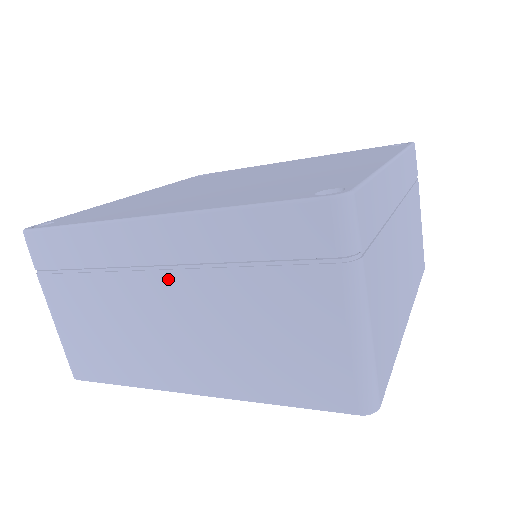
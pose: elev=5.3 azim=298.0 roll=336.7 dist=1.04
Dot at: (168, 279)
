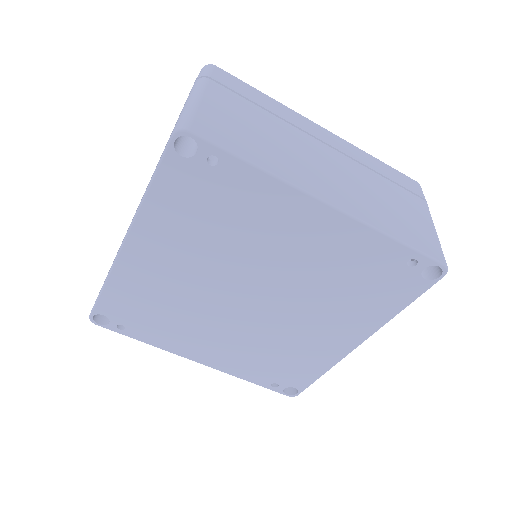
Dot at: (330, 150)
